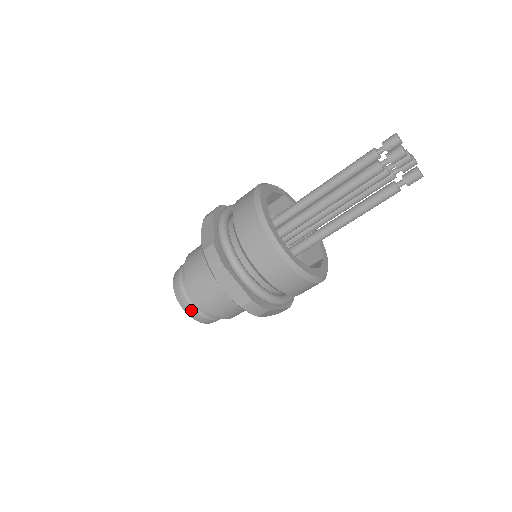
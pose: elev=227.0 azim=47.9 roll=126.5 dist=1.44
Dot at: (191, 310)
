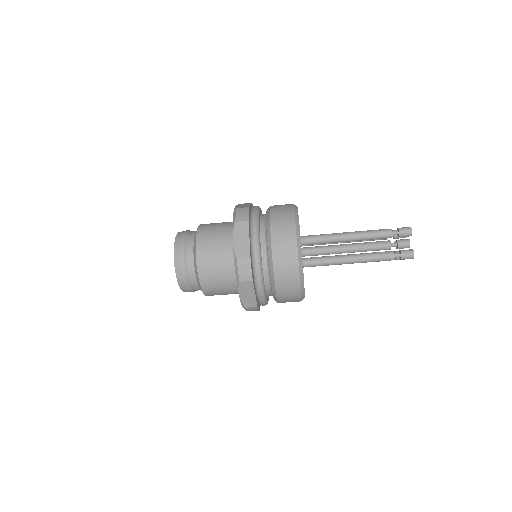
Dot at: (181, 255)
